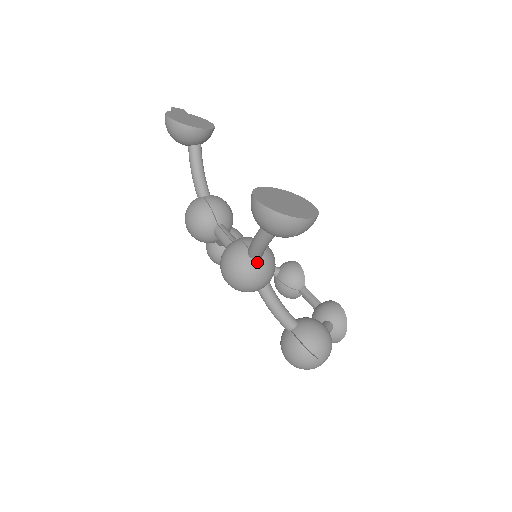
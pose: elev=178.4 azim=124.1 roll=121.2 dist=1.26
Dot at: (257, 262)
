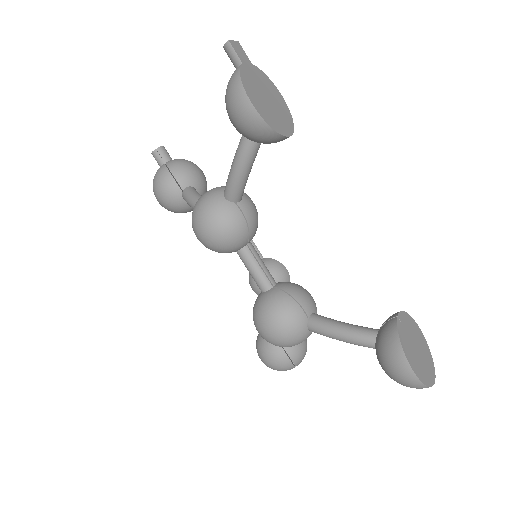
Dot at: (311, 332)
